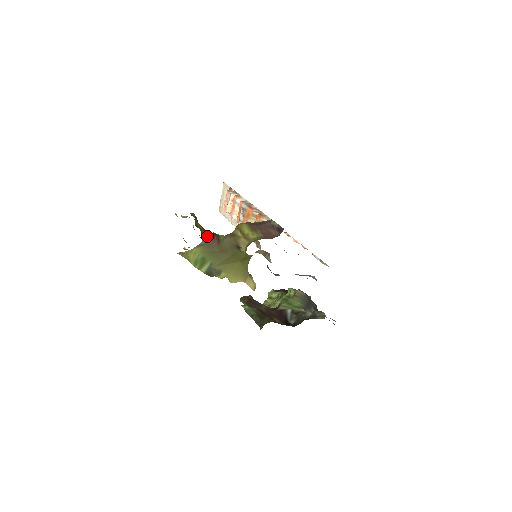
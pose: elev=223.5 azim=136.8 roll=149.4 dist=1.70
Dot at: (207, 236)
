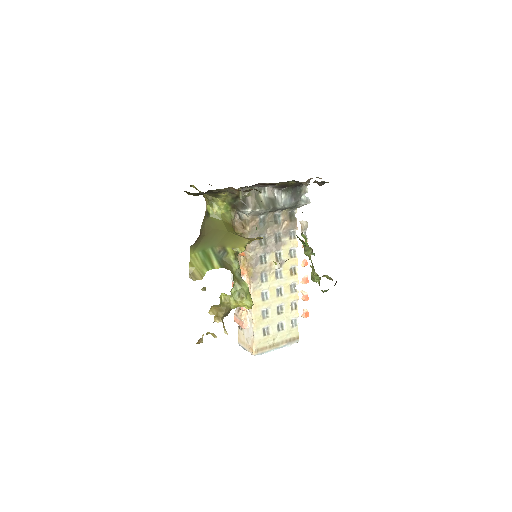
Dot at: occluded
